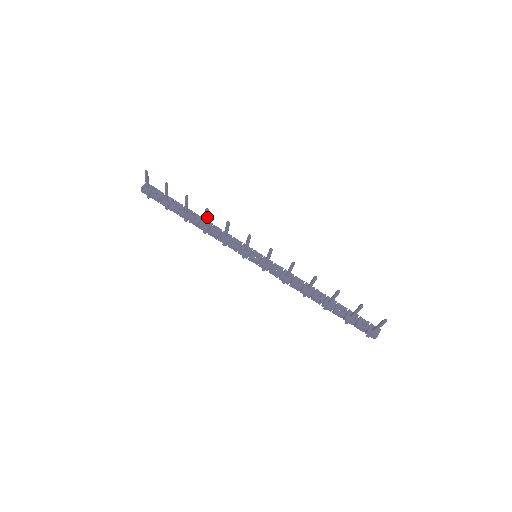
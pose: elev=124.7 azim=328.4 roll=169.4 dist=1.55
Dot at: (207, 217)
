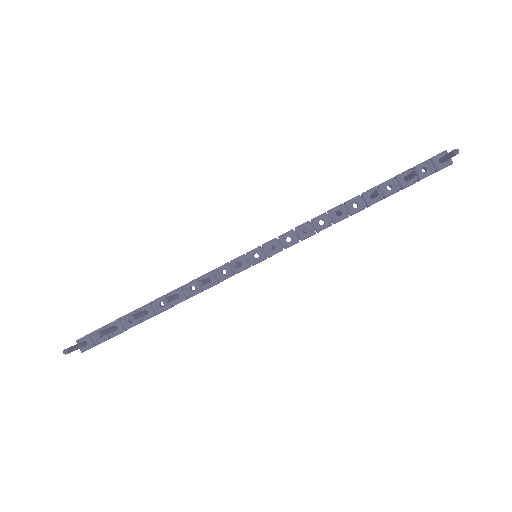
Dot at: (172, 299)
